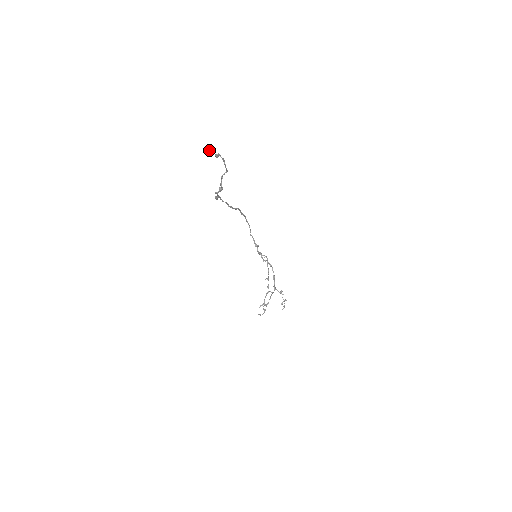
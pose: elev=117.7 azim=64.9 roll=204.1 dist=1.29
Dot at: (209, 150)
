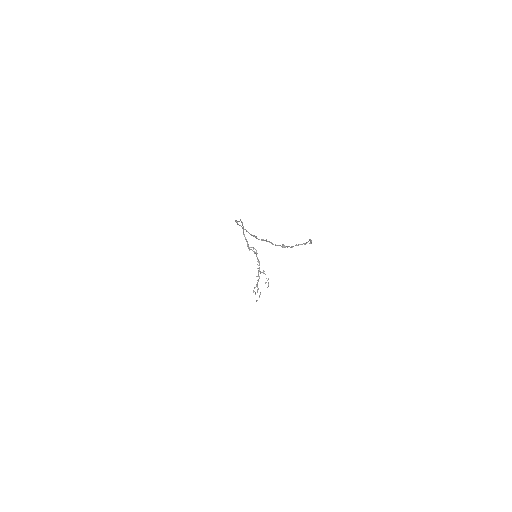
Dot at: (310, 243)
